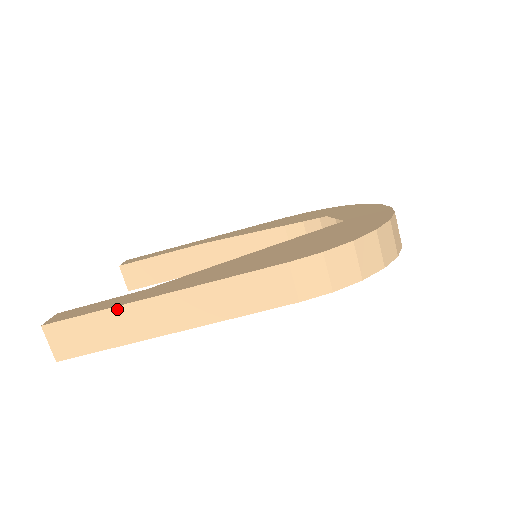
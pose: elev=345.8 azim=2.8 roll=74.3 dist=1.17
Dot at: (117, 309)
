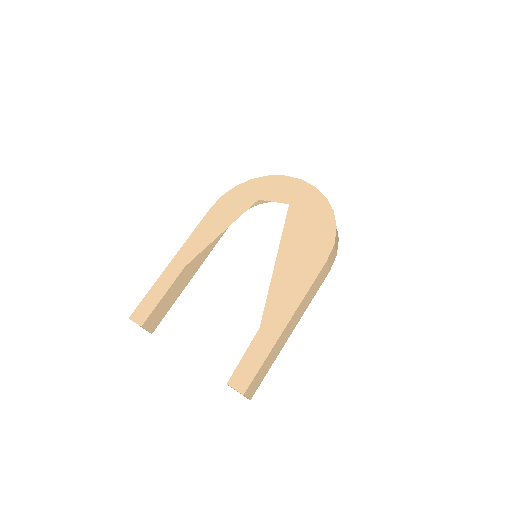
Dot at: (272, 350)
